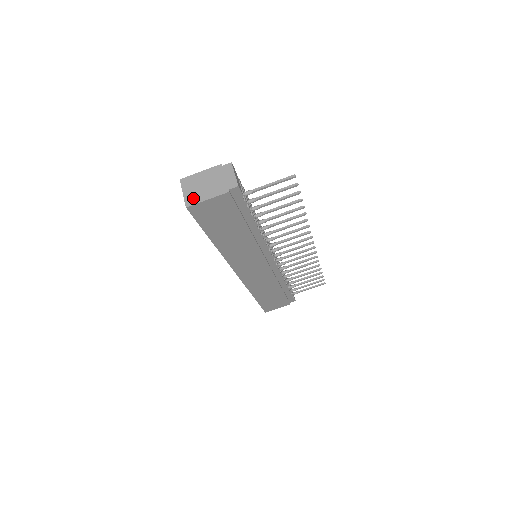
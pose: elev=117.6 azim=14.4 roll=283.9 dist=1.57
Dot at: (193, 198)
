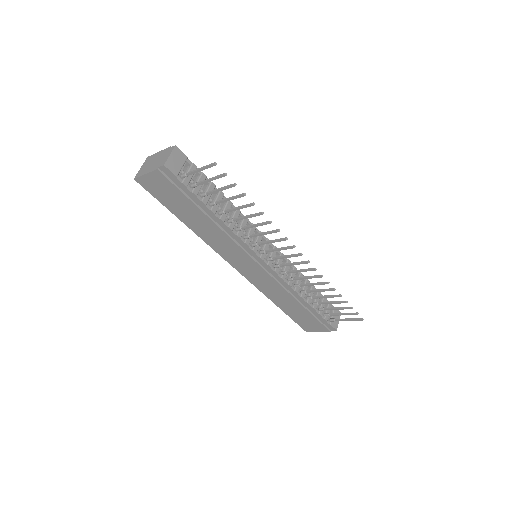
Dot at: (141, 172)
